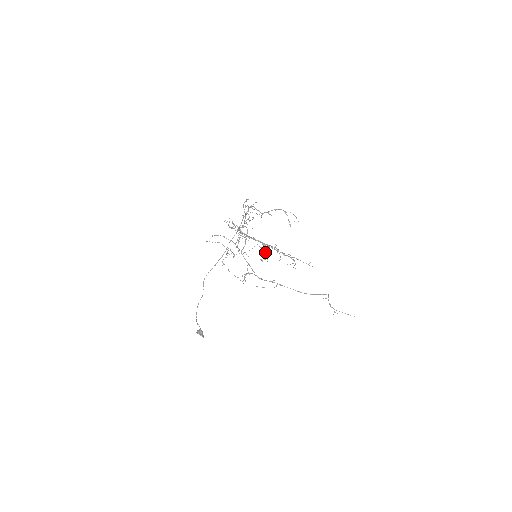
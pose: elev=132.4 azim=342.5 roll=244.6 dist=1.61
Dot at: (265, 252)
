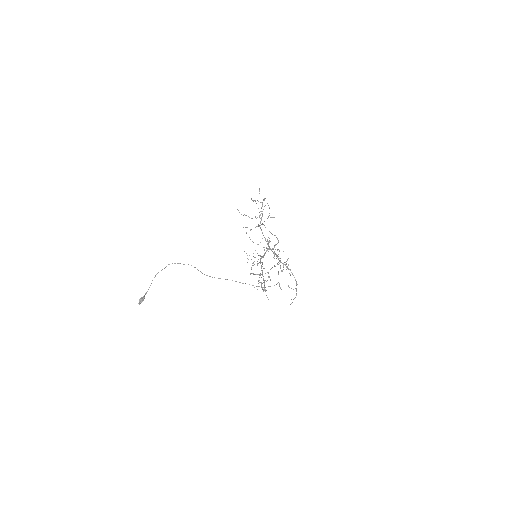
Dot at: (256, 274)
